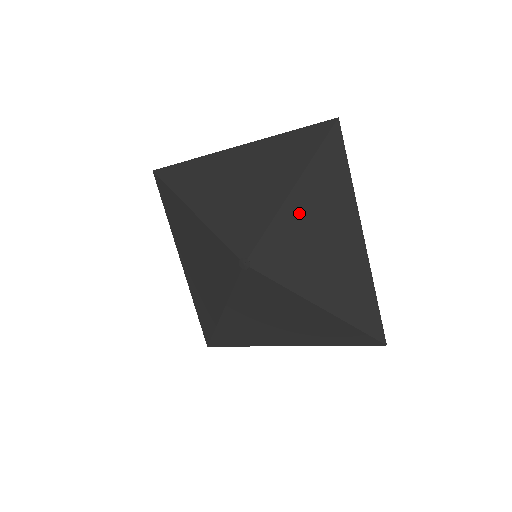
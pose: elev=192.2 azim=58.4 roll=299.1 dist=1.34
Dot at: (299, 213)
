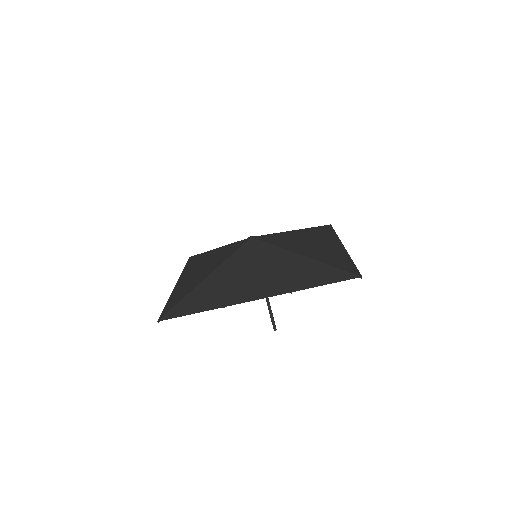
Dot at: (300, 234)
